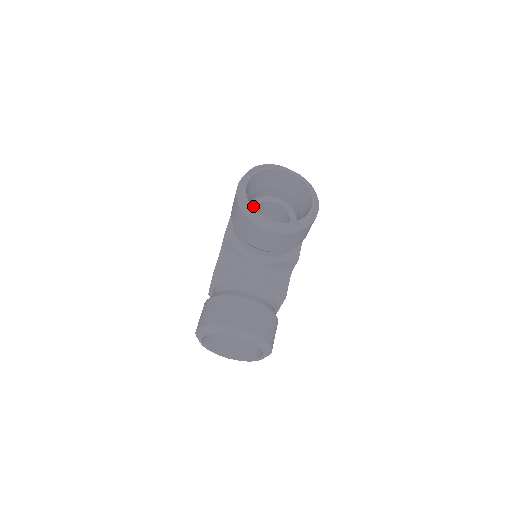
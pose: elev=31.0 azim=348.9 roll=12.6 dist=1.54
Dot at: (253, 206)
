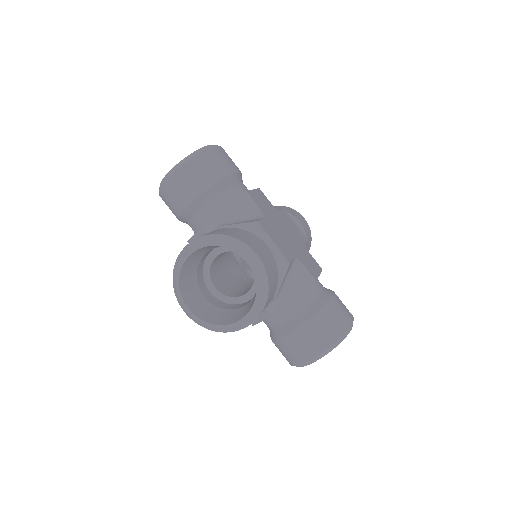
Dot at: (210, 281)
